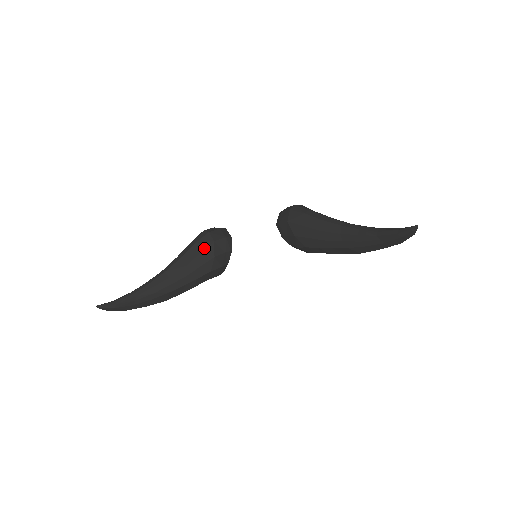
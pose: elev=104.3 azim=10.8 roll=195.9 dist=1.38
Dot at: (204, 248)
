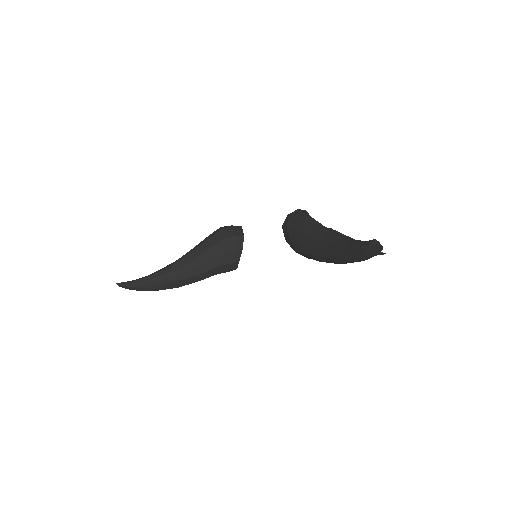
Dot at: (214, 243)
